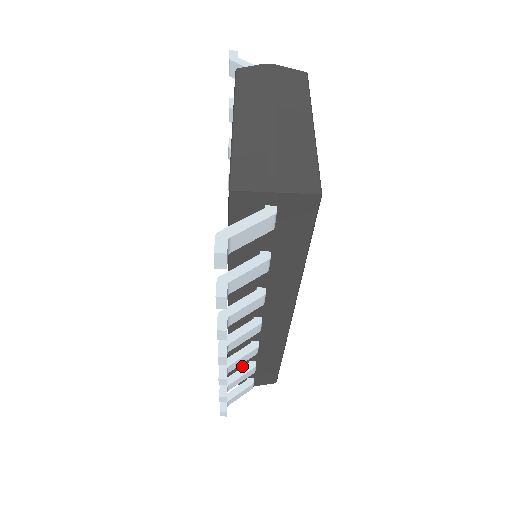
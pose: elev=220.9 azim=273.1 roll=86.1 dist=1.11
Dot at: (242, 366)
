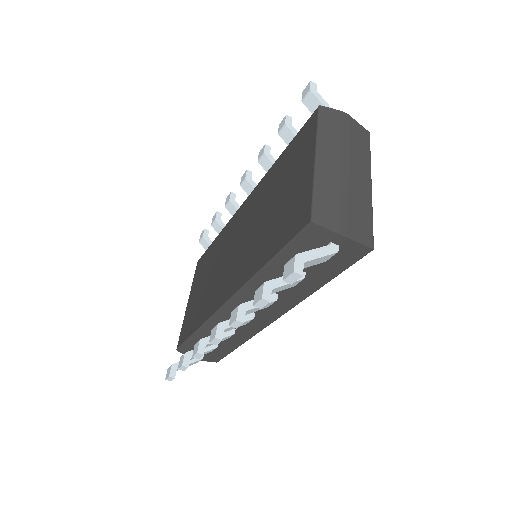
Dot at: occluded
